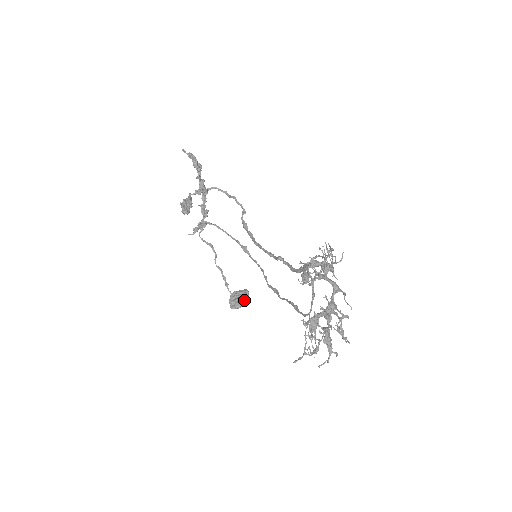
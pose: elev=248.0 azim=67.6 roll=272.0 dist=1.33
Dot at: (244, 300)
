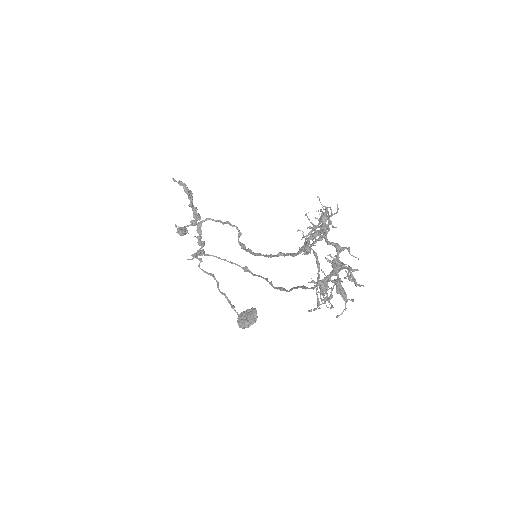
Dot at: (252, 316)
